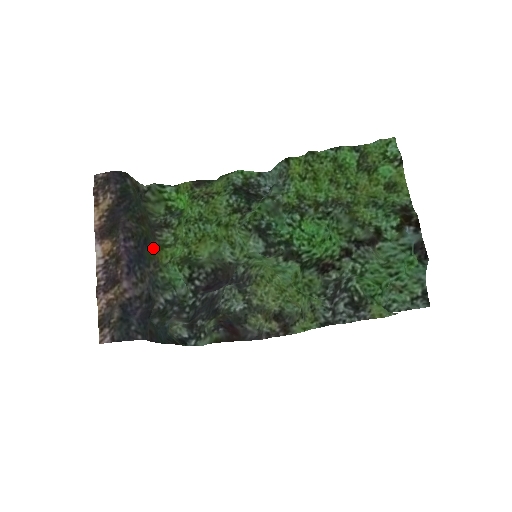
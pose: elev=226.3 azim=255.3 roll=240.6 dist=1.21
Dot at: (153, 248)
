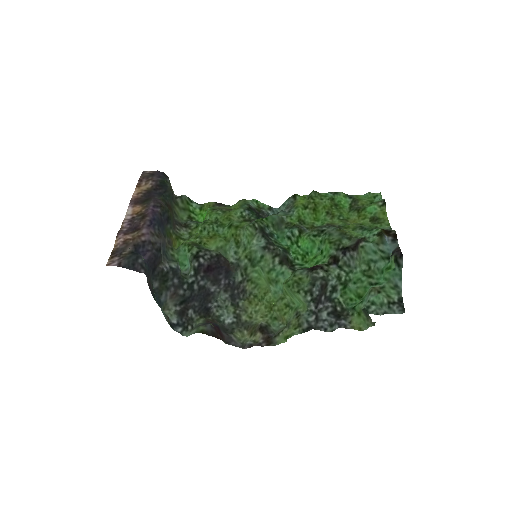
Dot at: (171, 231)
